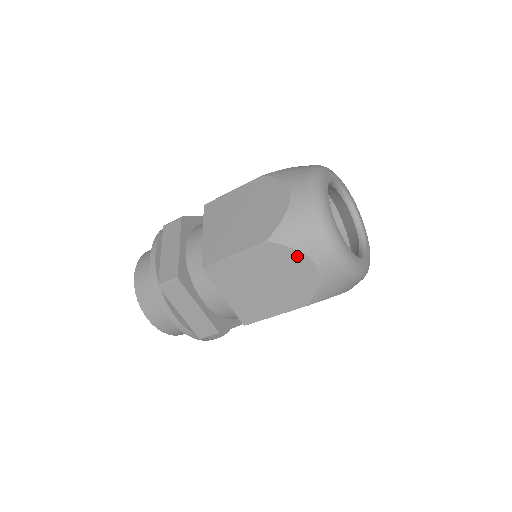
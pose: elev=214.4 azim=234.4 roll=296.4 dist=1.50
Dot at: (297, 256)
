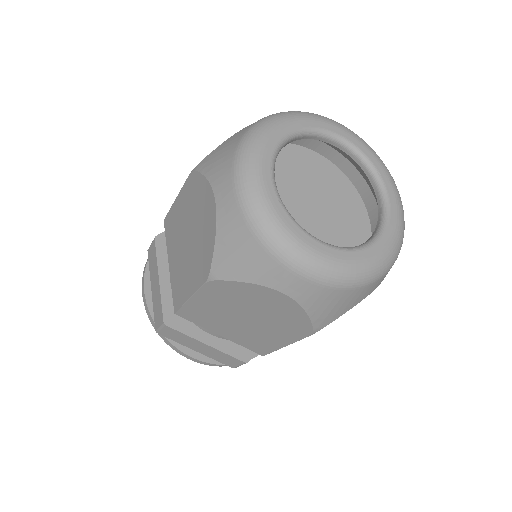
Dot at: (206, 189)
